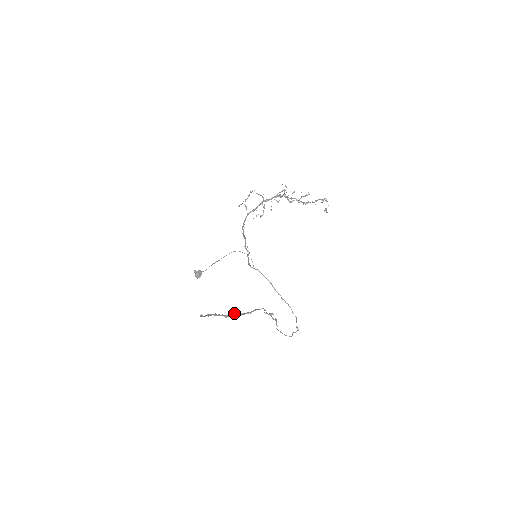
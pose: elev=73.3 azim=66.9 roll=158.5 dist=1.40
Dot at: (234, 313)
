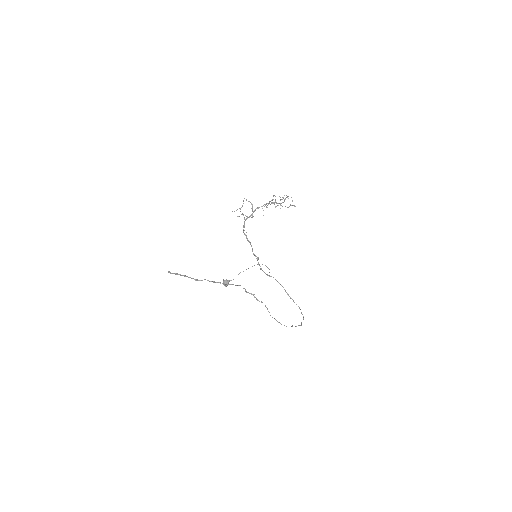
Dot at: (205, 279)
